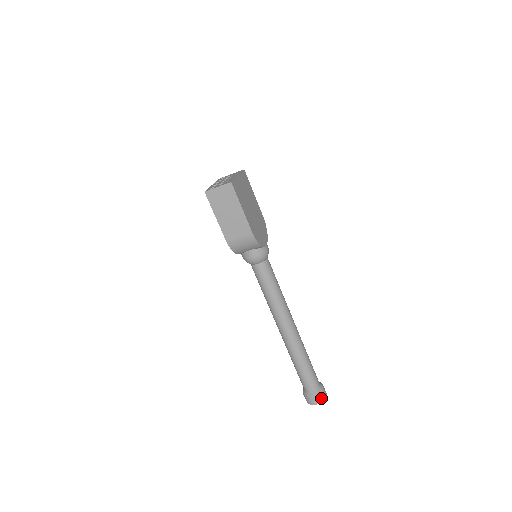
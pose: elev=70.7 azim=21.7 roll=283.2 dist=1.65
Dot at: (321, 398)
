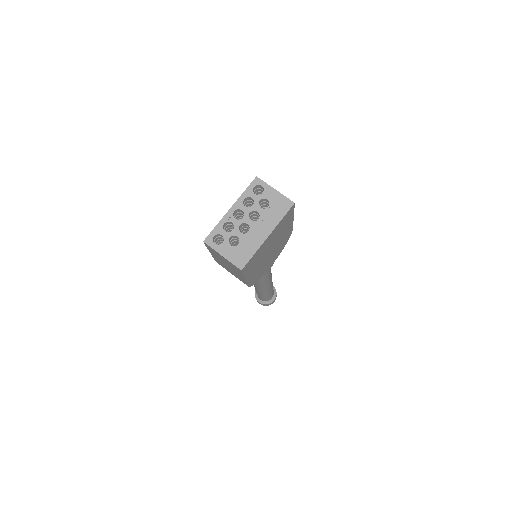
Dot at: (266, 305)
